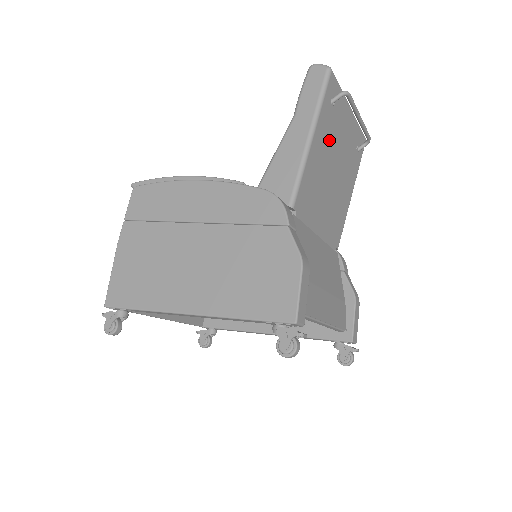
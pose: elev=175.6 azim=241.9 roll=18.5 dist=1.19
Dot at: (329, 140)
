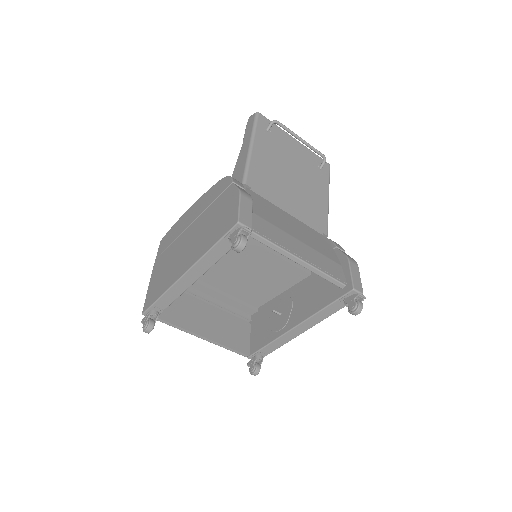
Dot at: (275, 152)
